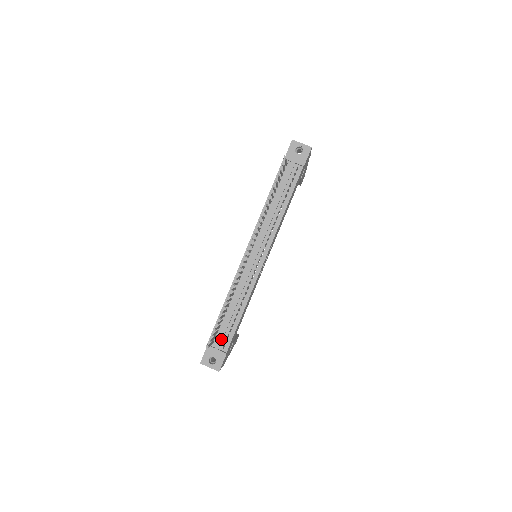
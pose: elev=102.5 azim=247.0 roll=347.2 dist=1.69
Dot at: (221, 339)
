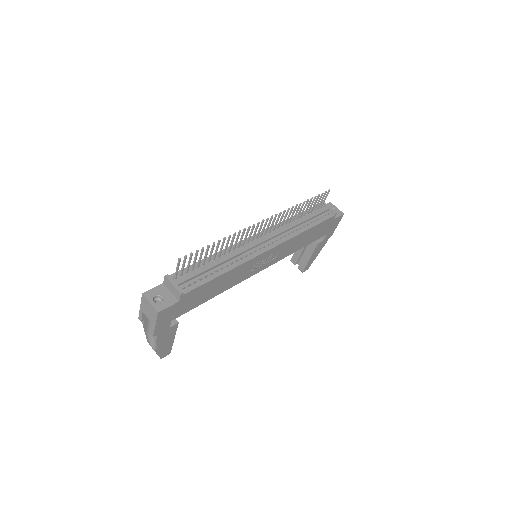
Dot at: (187, 278)
